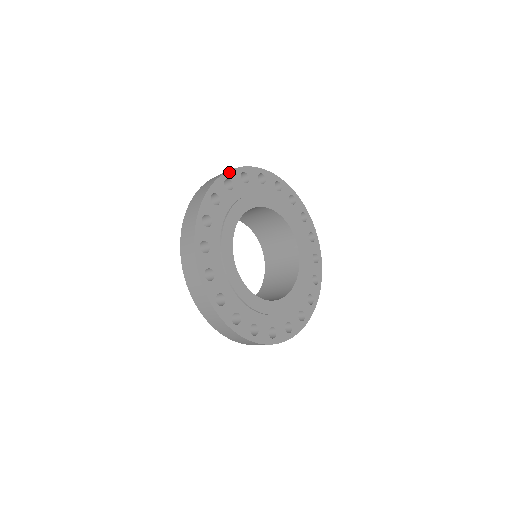
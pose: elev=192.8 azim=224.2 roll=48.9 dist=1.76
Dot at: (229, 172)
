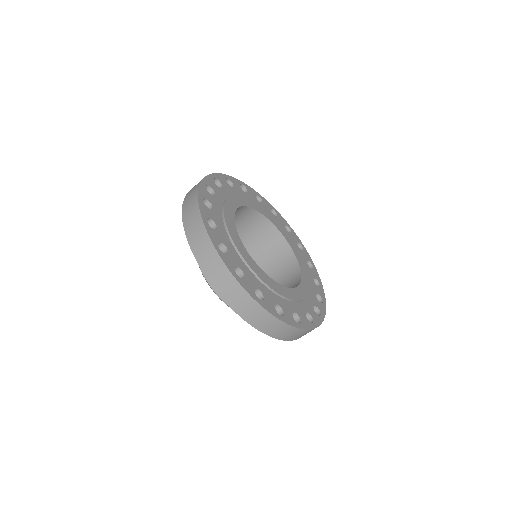
Dot at: (204, 179)
